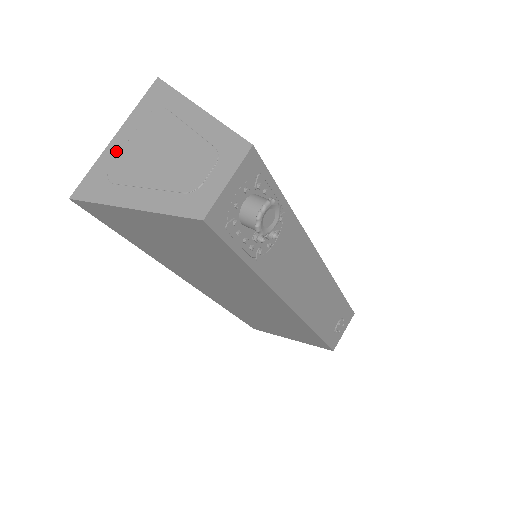
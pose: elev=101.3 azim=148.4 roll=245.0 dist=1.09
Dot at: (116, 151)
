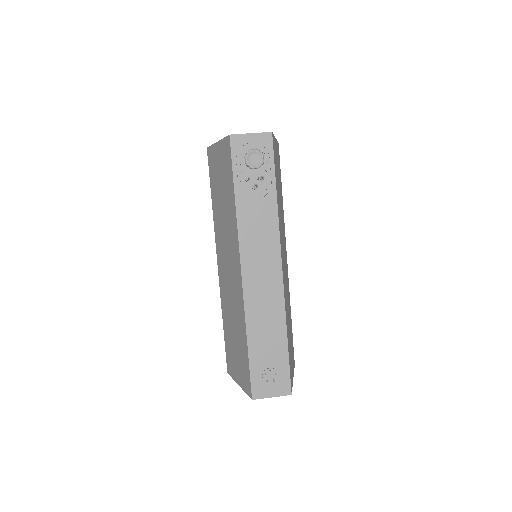
Dot at: occluded
